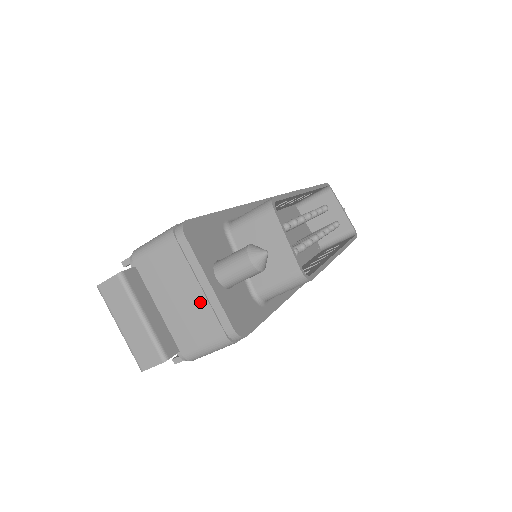
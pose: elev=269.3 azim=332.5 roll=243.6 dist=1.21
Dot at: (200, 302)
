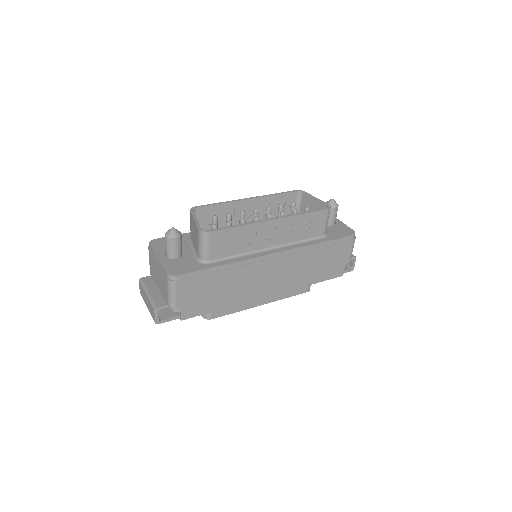
Dot at: (160, 271)
